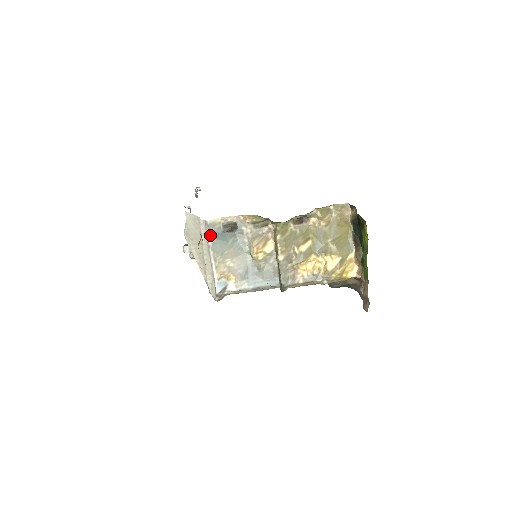
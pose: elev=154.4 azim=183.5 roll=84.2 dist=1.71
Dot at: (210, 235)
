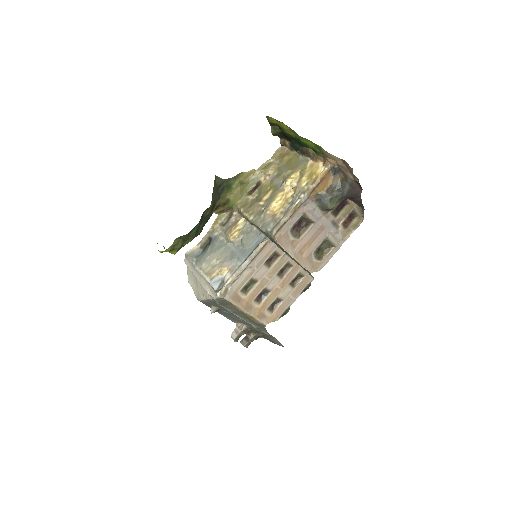
Dot at: (191, 259)
